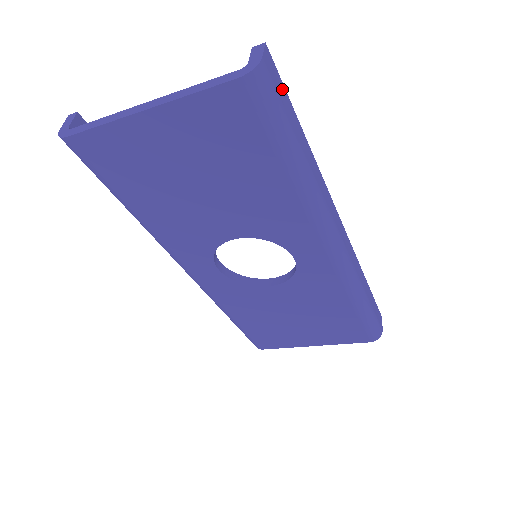
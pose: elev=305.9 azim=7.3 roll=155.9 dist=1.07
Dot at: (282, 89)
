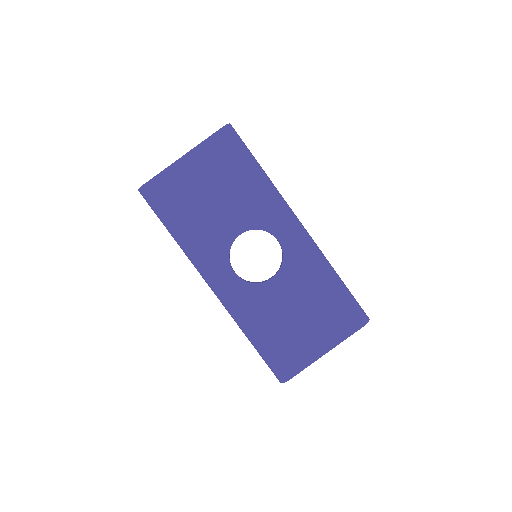
Dot at: occluded
